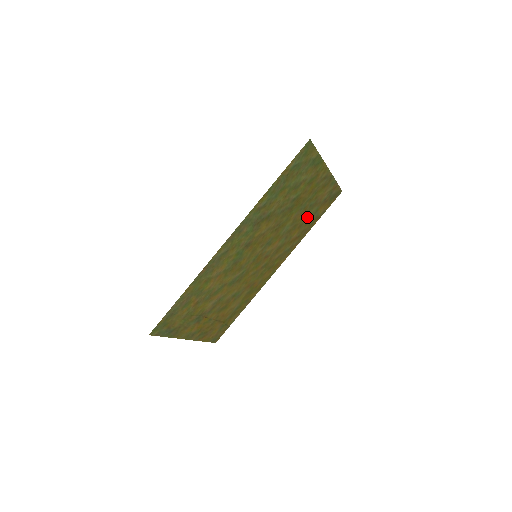
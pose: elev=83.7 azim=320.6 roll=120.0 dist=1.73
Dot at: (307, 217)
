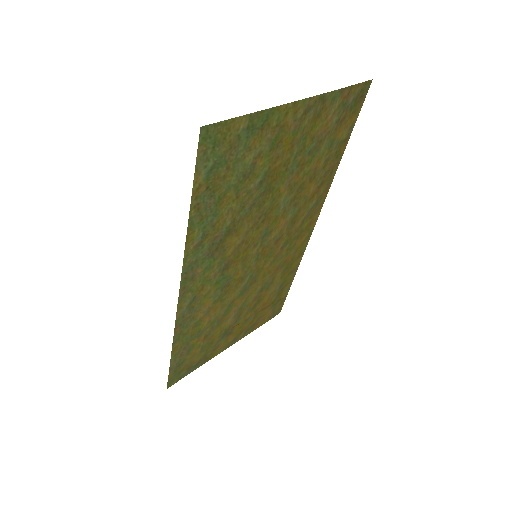
Dot at: (317, 162)
